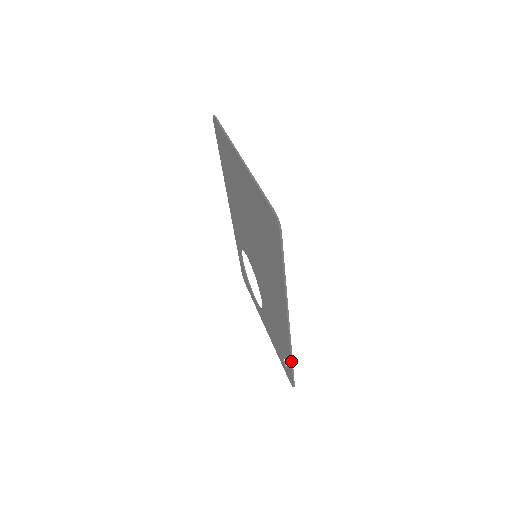
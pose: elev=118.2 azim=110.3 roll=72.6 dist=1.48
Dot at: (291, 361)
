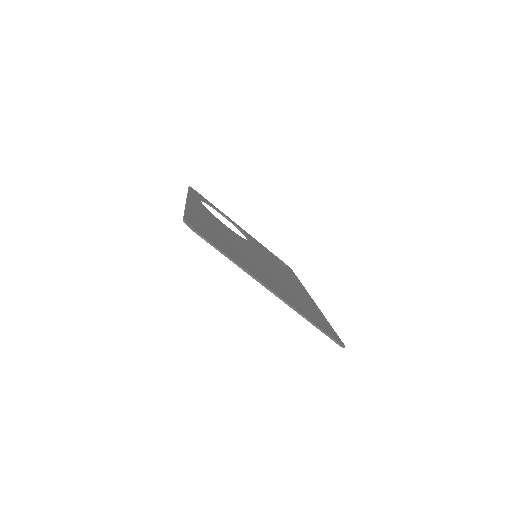
Dot at: occluded
